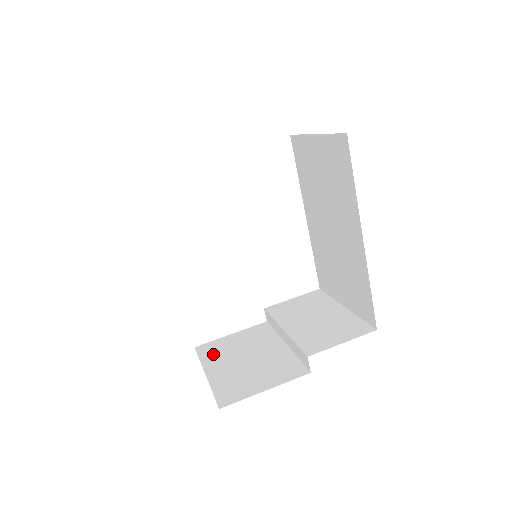
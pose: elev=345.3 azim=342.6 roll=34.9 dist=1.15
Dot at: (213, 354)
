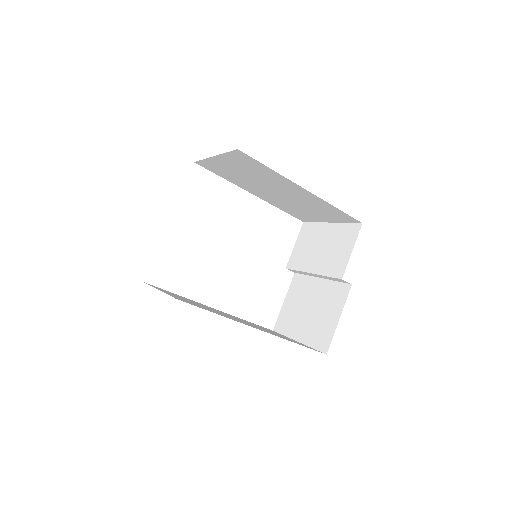
Dot at: (288, 325)
